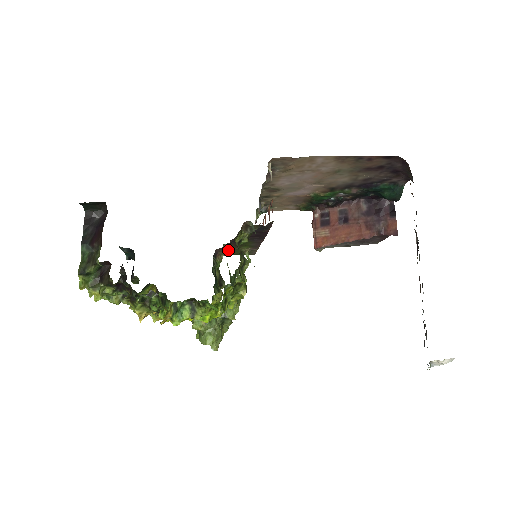
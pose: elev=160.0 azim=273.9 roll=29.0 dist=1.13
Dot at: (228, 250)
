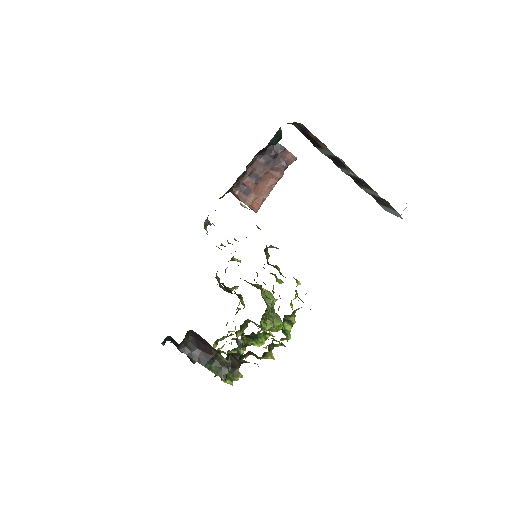
Dot at: occluded
